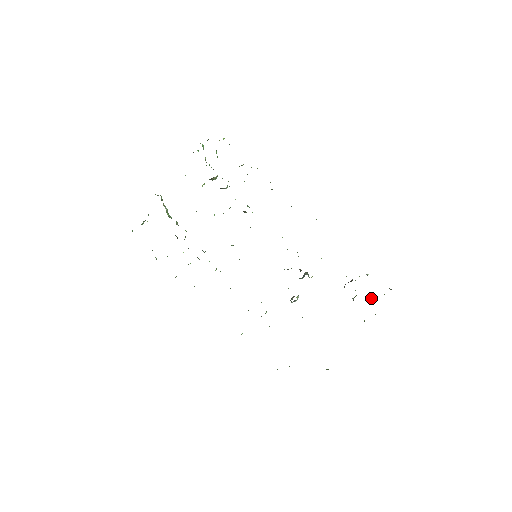
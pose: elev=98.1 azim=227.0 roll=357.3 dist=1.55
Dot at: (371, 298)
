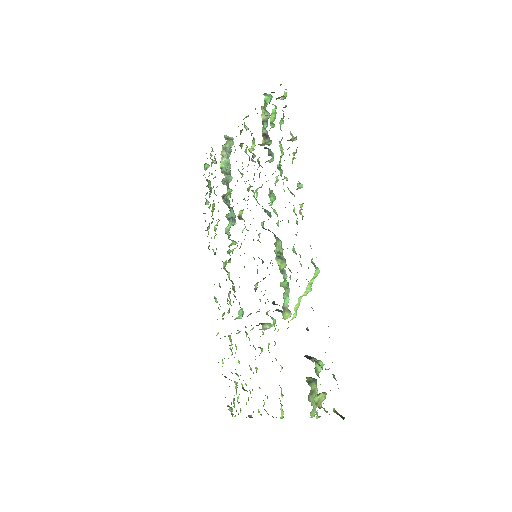
Dot at: (321, 395)
